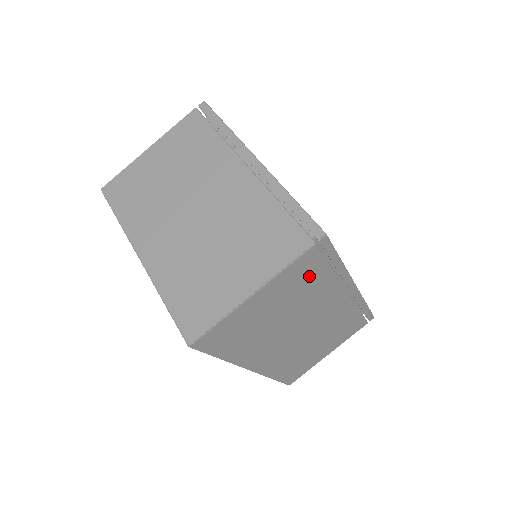
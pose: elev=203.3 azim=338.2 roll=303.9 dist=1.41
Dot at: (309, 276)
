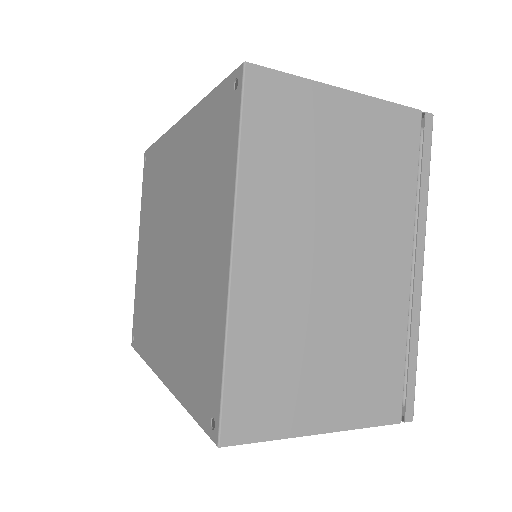
Dot at: occluded
